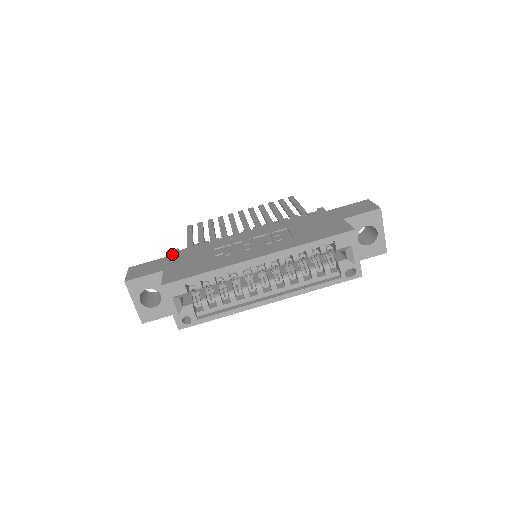
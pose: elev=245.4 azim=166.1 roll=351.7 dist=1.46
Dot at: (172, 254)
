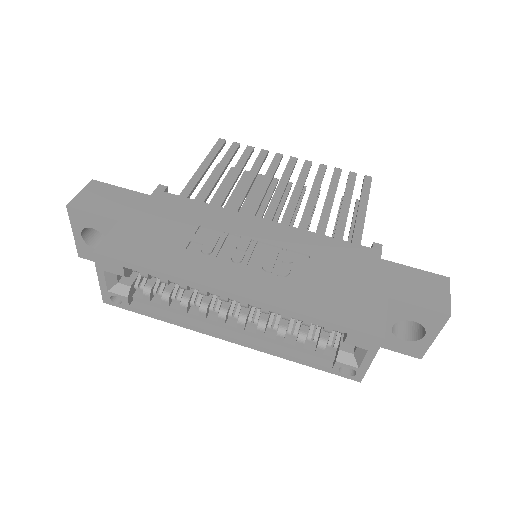
Dot at: (152, 194)
